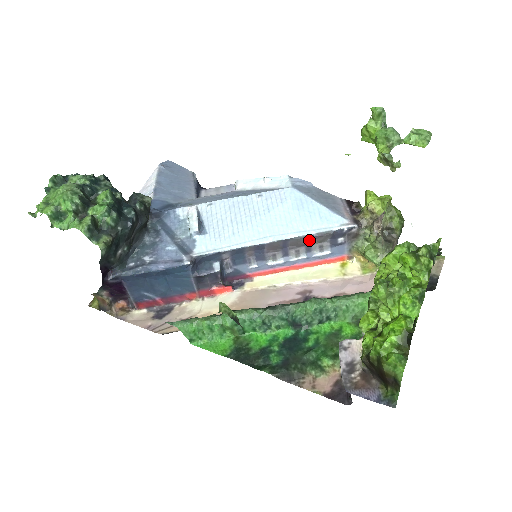
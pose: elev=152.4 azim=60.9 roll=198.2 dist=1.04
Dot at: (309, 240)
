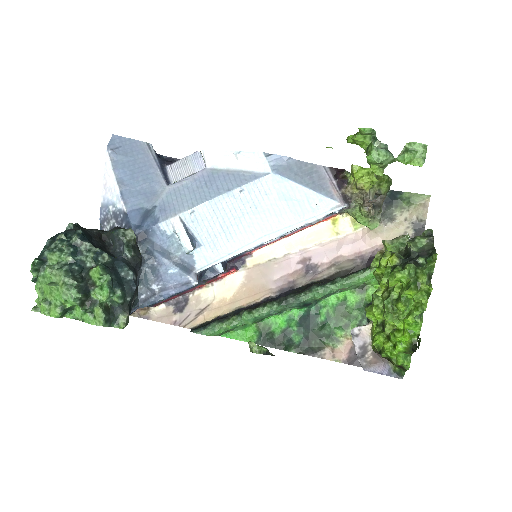
Dot at: occluded
